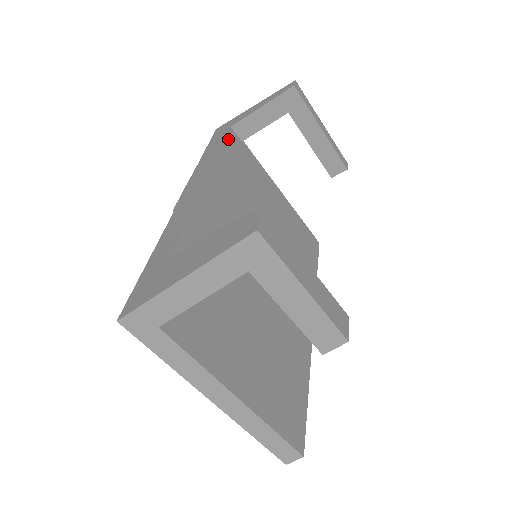
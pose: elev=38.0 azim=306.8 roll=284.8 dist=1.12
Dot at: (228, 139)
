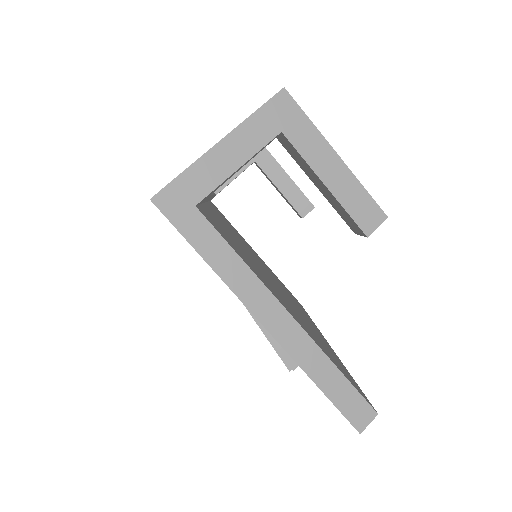
Dot at: occluded
